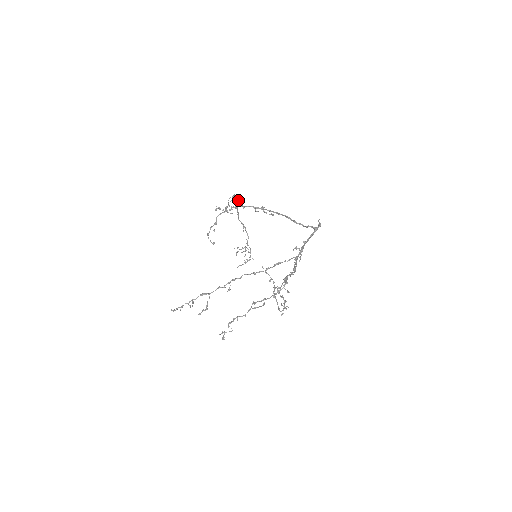
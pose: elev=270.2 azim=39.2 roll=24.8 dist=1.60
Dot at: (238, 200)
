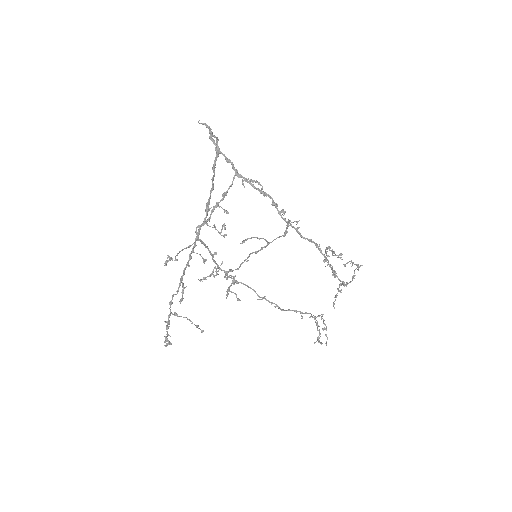
Dot at: (210, 254)
